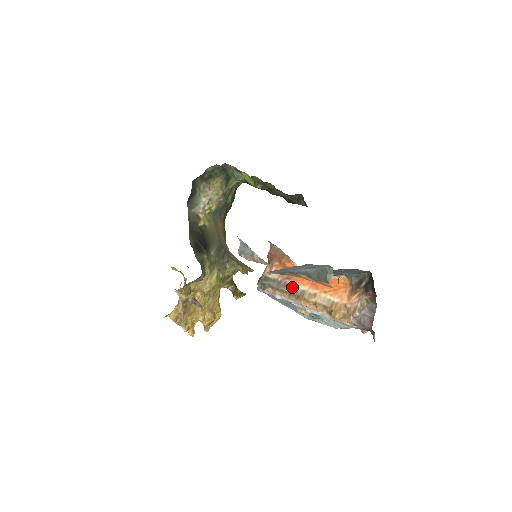
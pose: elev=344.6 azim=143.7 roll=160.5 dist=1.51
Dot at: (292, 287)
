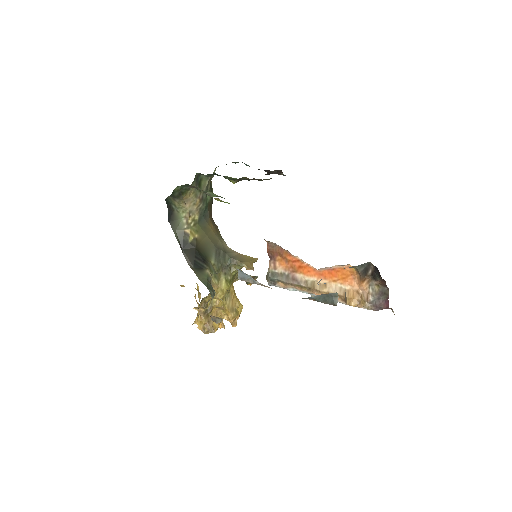
Dot at: (301, 280)
